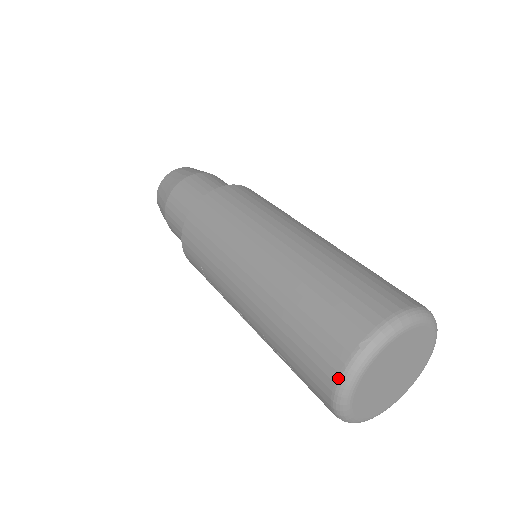
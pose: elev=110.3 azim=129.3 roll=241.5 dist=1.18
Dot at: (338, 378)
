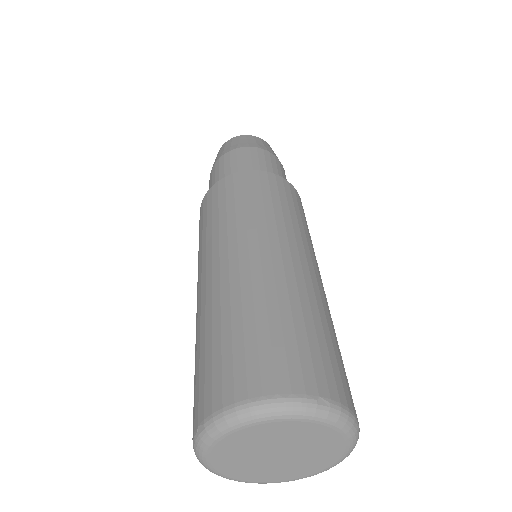
Dot at: occluded
